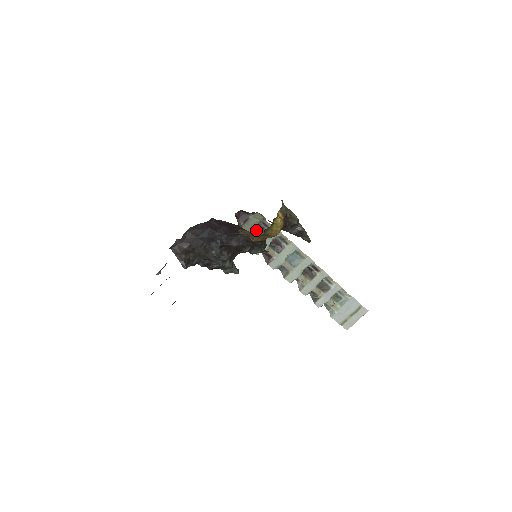
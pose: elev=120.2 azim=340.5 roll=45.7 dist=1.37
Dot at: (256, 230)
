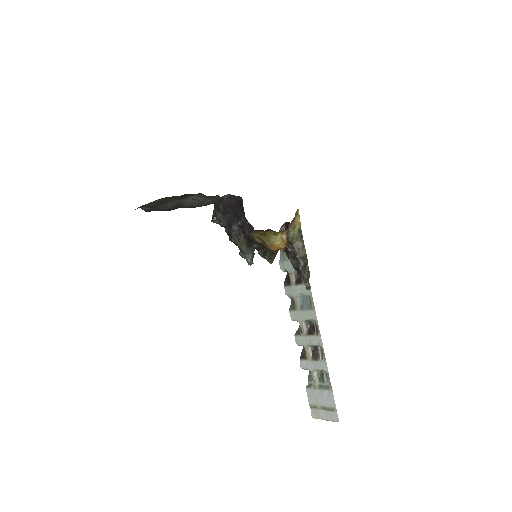
Dot at: occluded
